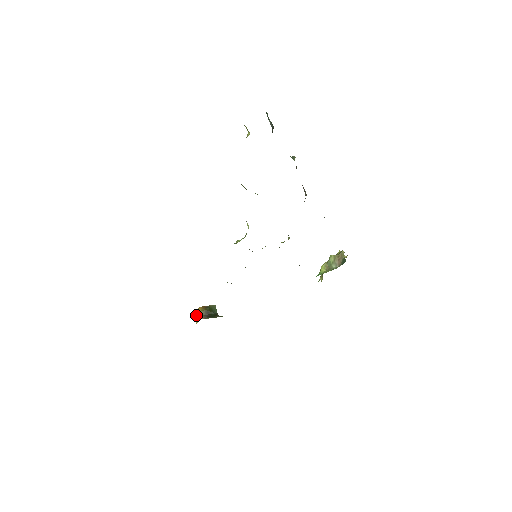
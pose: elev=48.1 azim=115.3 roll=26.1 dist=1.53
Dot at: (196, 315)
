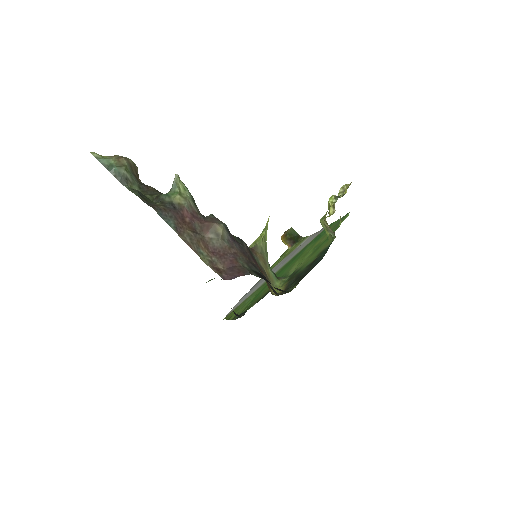
Dot at: occluded
